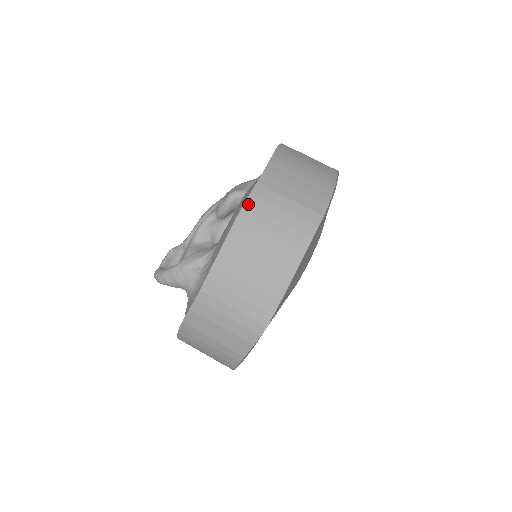
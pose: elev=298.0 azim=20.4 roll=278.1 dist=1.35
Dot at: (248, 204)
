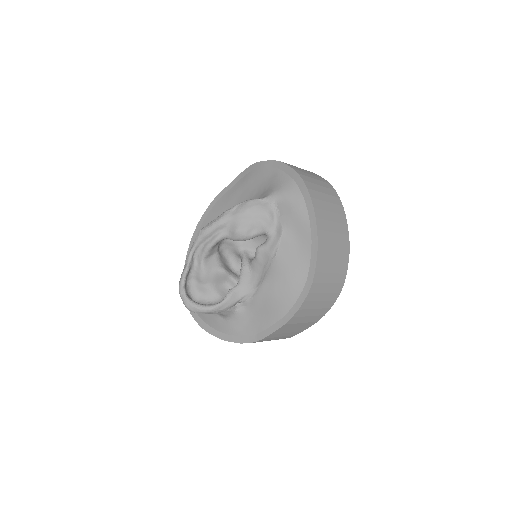
Dot at: (306, 301)
